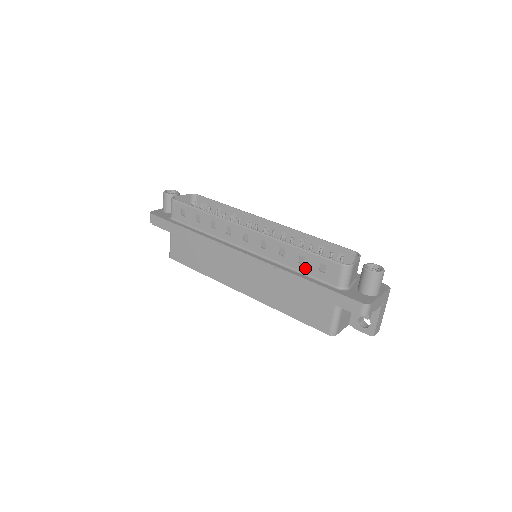
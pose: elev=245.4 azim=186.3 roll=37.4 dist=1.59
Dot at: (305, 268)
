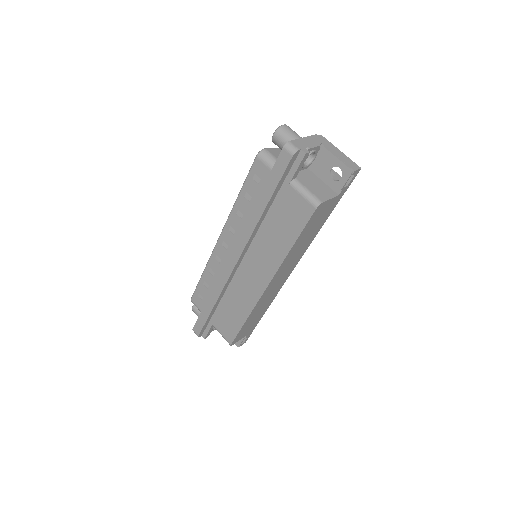
Dot at: (254, 198)
